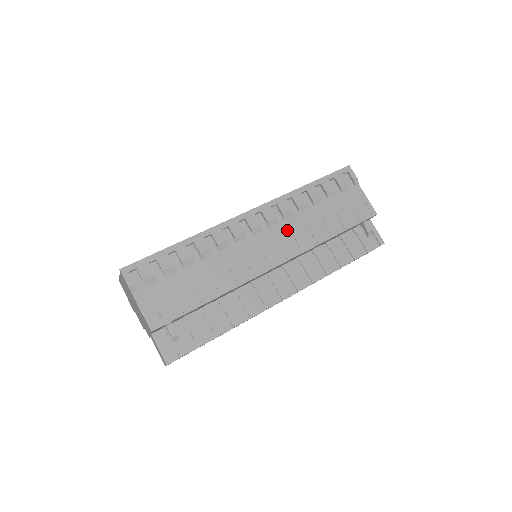
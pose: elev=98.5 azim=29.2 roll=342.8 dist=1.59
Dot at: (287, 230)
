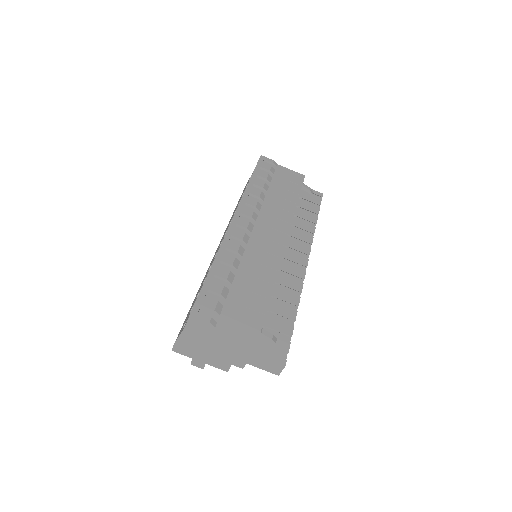
Dot at: (267, 216)
